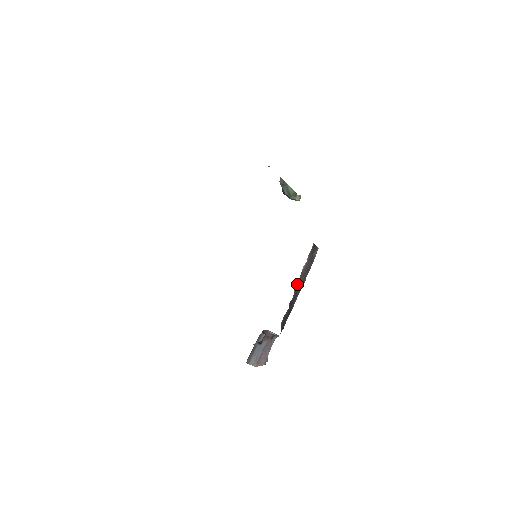
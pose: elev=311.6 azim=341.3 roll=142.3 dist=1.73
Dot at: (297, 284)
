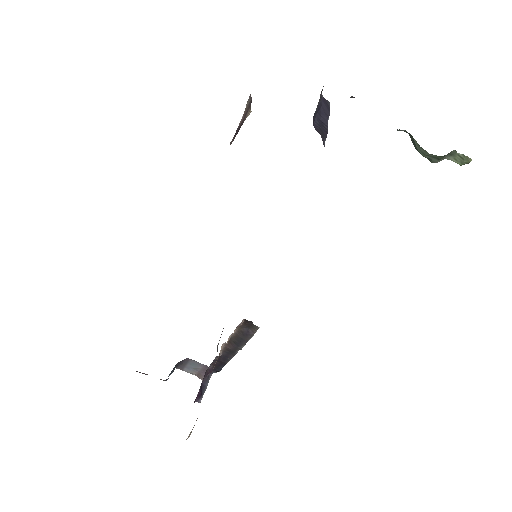
Dot at: (226, 345)
